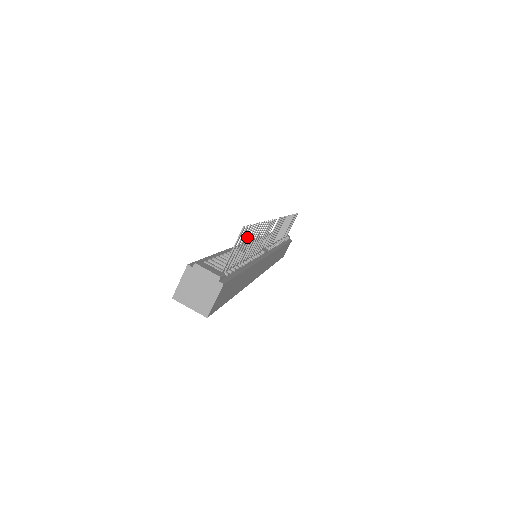
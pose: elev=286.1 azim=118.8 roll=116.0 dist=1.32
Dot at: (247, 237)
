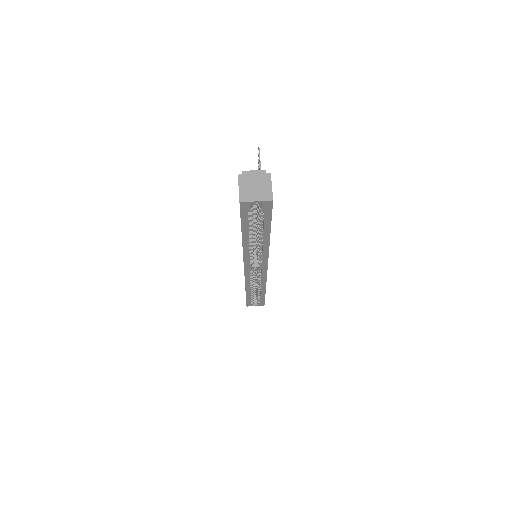
Dot at: occluded
